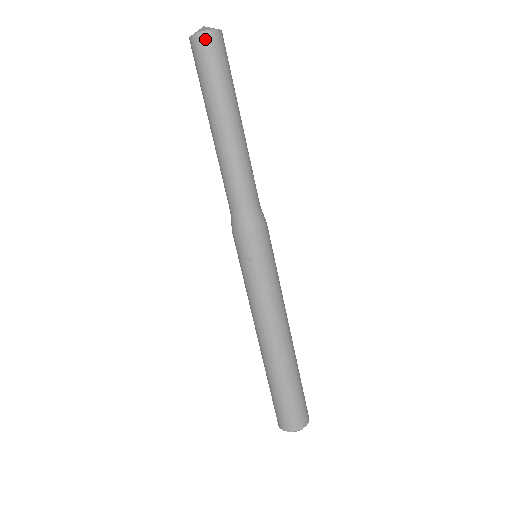
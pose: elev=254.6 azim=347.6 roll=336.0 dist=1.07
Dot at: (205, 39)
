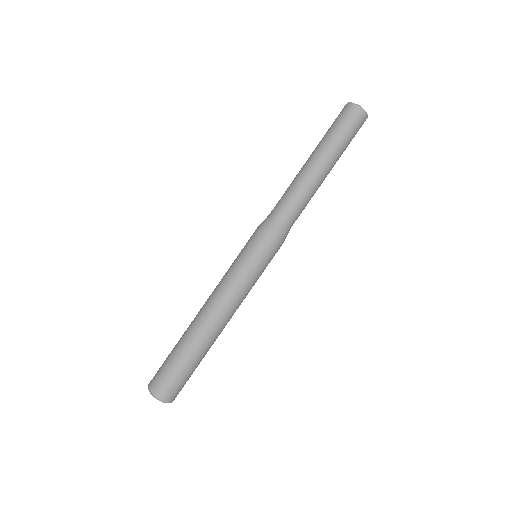
Dot at: (349, 107)
